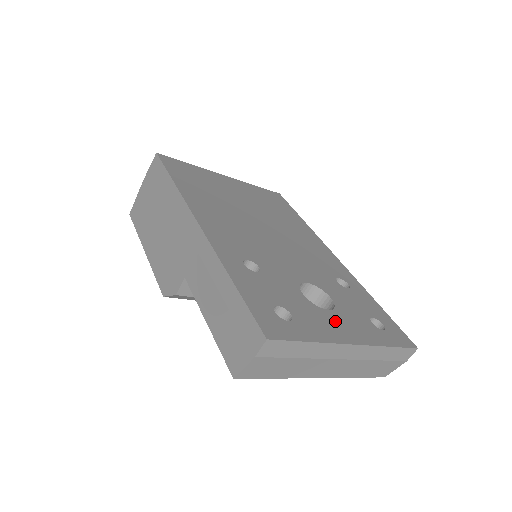
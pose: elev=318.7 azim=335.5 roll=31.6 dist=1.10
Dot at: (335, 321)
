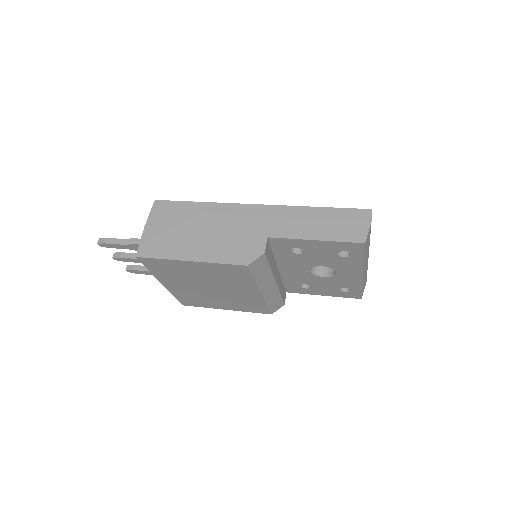
Dot at: occluded
